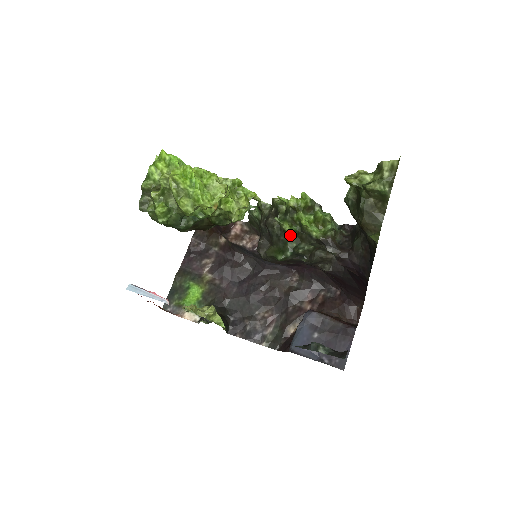
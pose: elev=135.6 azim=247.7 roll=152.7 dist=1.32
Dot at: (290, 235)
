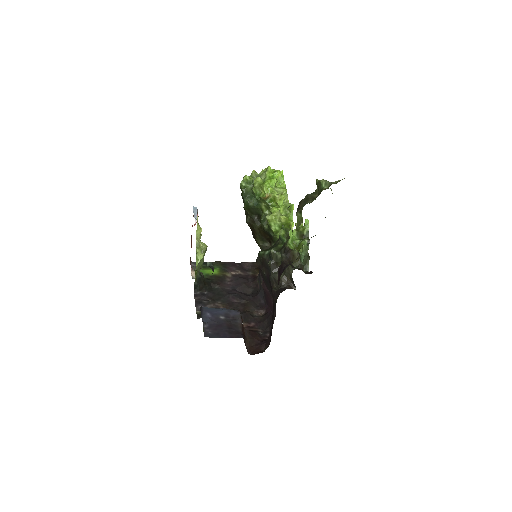
Dot at: (280, 246)
